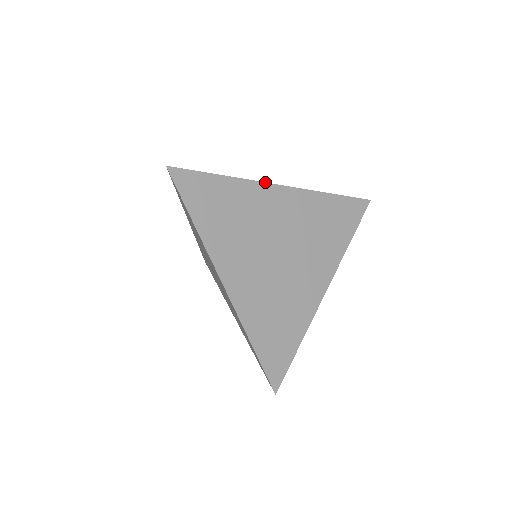
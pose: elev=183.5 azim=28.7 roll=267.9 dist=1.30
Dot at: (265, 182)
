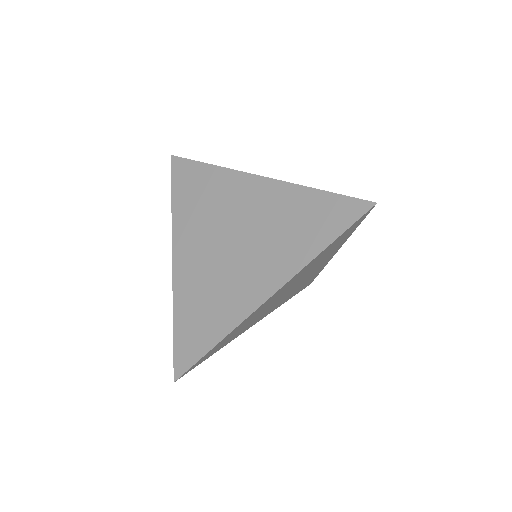
Dot at: occluded
